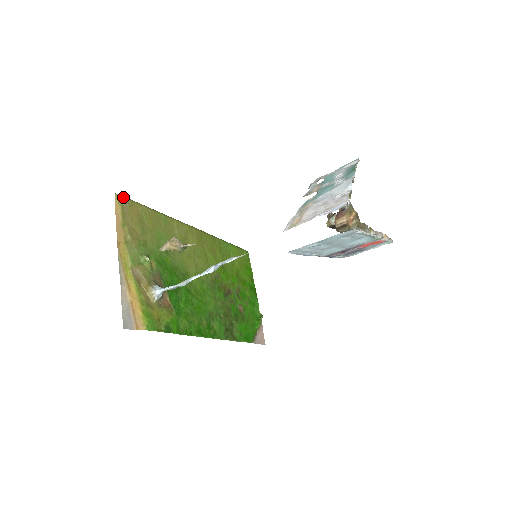
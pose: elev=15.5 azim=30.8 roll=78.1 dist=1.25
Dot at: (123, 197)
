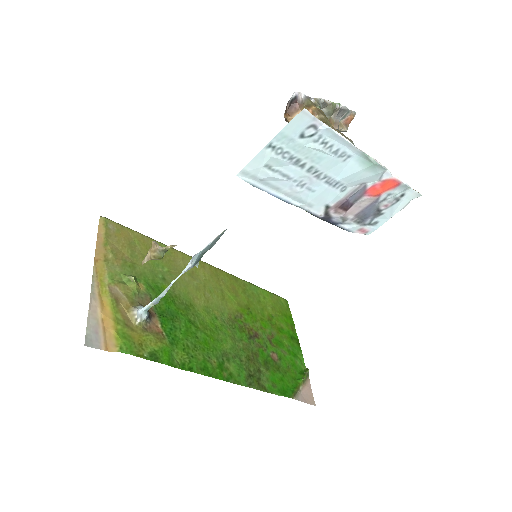
Dot at: (110, 221)
